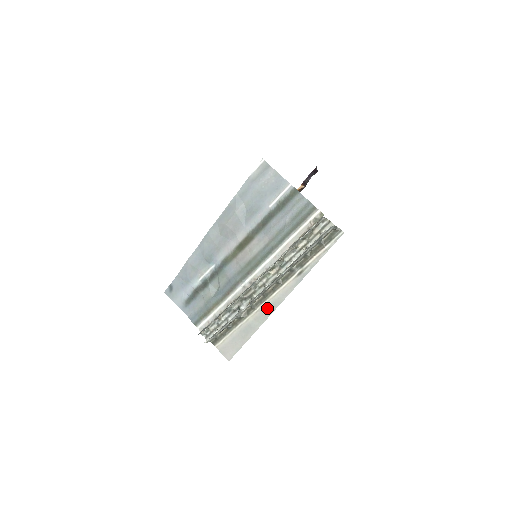
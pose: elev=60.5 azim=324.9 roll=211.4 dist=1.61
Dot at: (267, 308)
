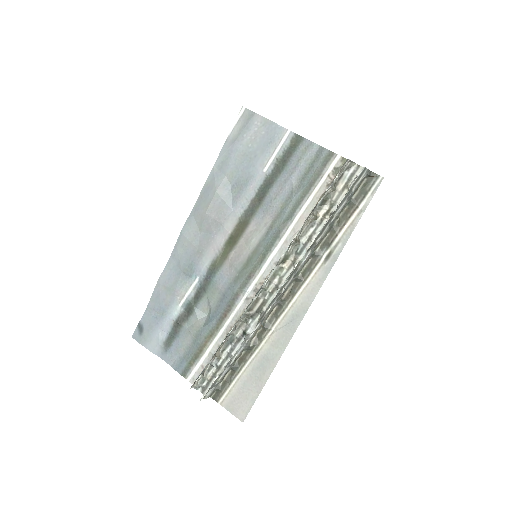
Dot at: (287, 323)
